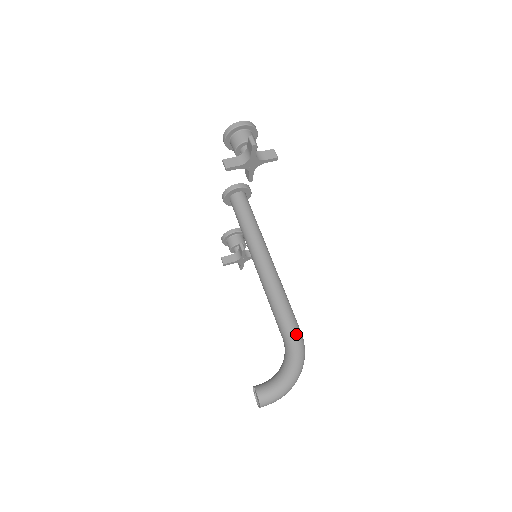
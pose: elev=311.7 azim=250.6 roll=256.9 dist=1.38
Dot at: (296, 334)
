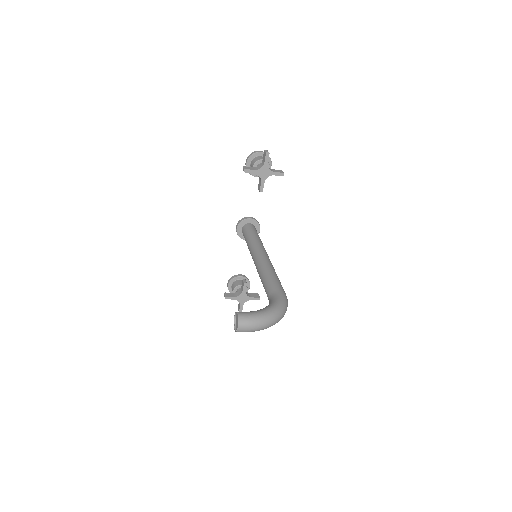
Dot at: (281, 291)
